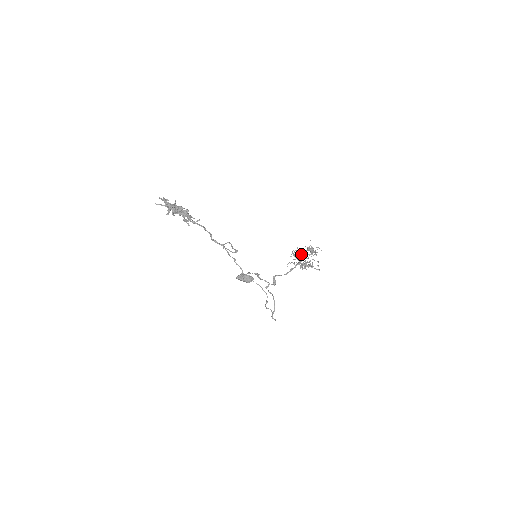
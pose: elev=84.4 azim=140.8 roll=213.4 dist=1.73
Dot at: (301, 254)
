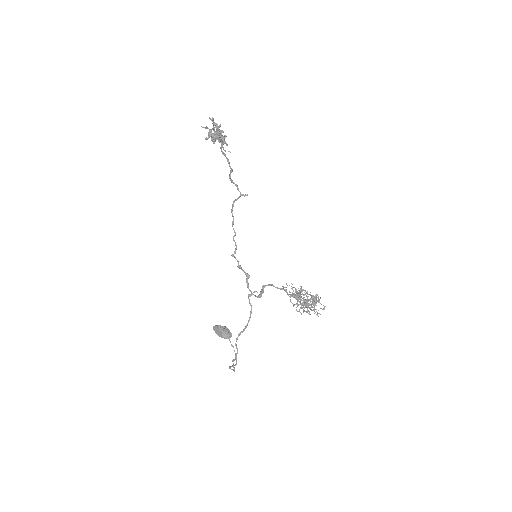
Dot at: occluded
